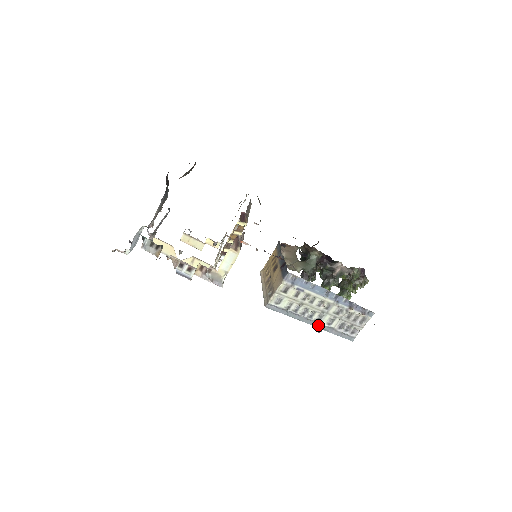
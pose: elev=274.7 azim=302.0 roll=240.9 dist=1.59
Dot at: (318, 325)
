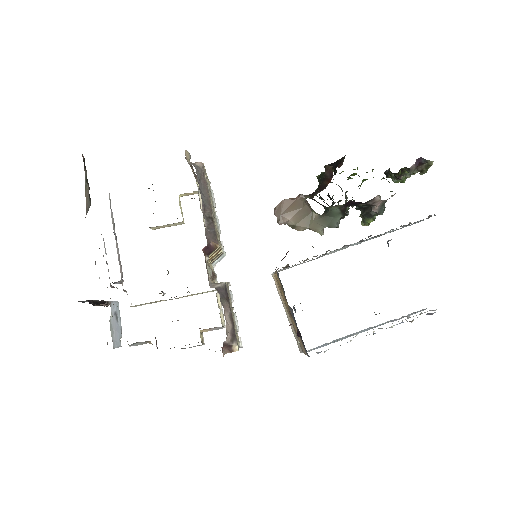
Dot at: (373, 327)
